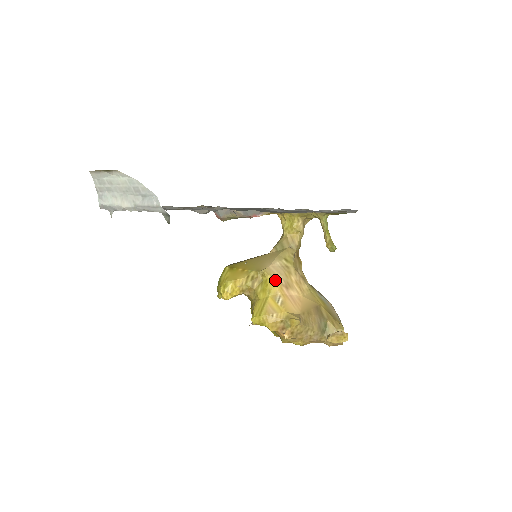
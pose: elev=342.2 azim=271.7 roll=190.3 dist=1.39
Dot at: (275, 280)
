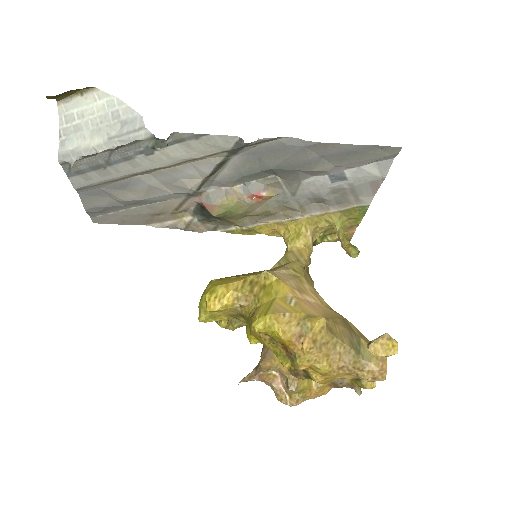
Dot at: (283, 281)
